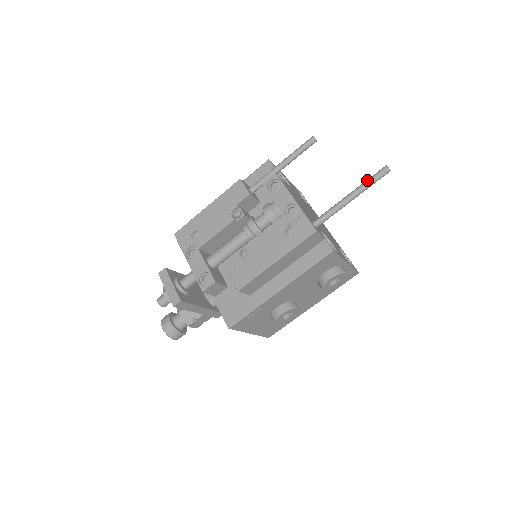
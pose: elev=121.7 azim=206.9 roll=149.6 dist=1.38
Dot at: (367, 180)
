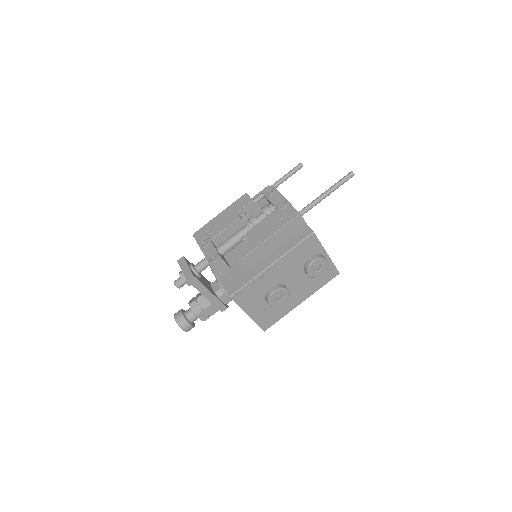
Dot at: (338, 181)
